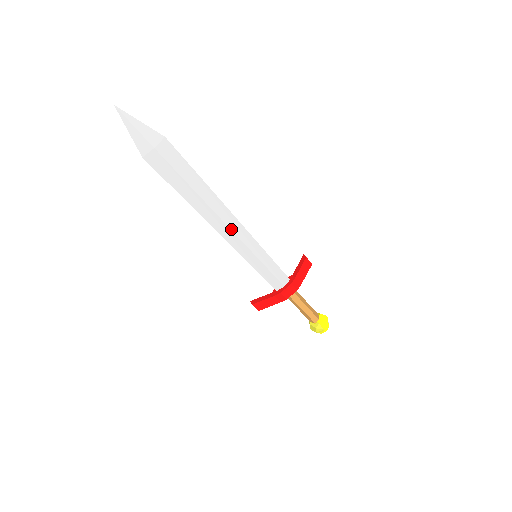
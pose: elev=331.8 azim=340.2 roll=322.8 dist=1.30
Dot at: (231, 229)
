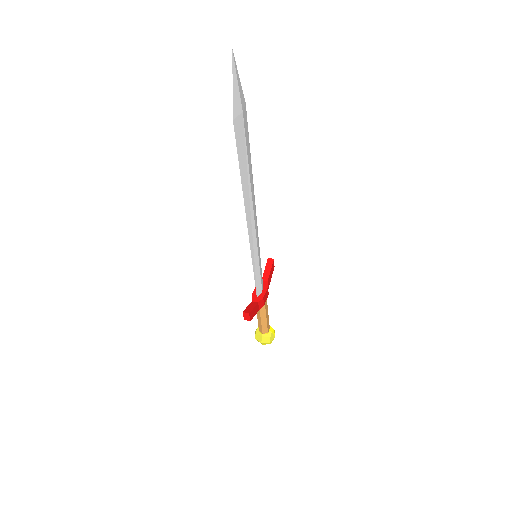
Dot at: (254, 222)
